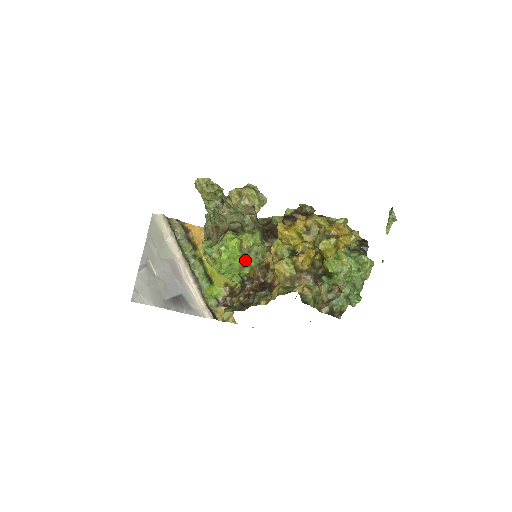
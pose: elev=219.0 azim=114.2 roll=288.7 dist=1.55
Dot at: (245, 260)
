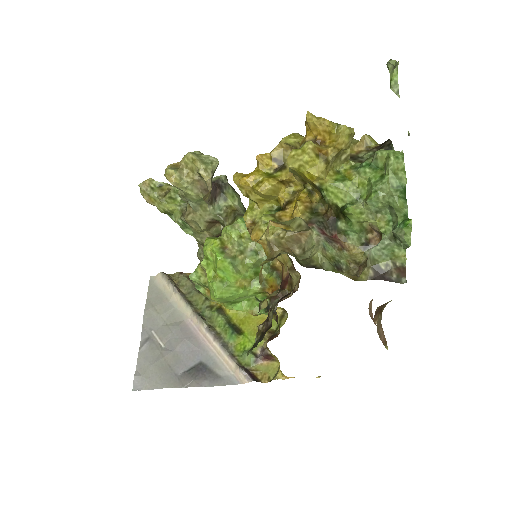
Dot at: (241, 267)
